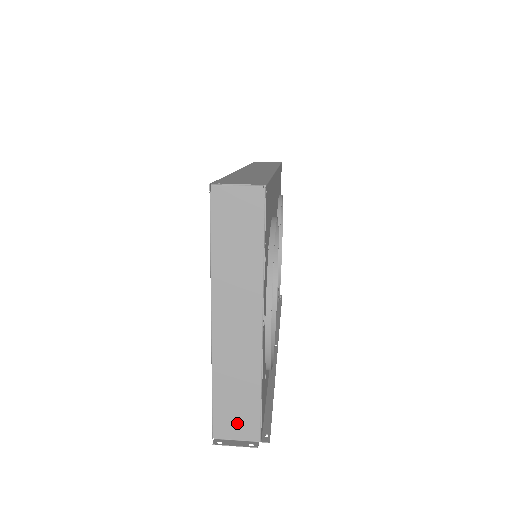
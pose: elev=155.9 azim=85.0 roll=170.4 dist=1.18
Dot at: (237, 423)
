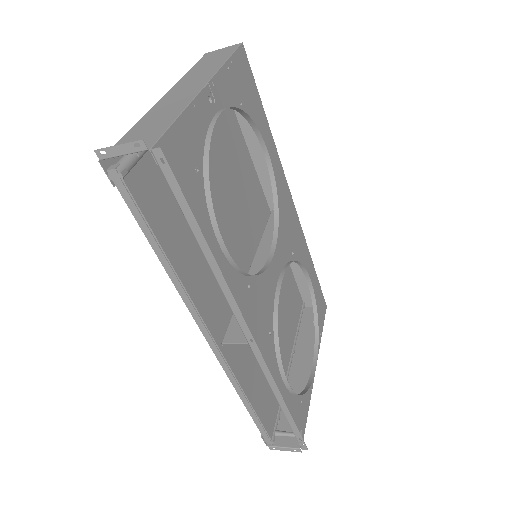
Dot at: (136, 143)
